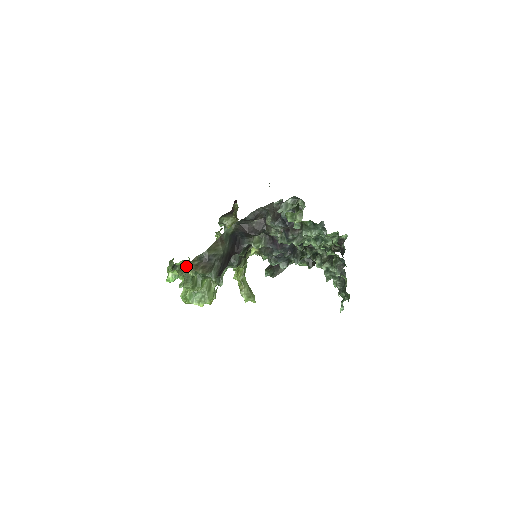
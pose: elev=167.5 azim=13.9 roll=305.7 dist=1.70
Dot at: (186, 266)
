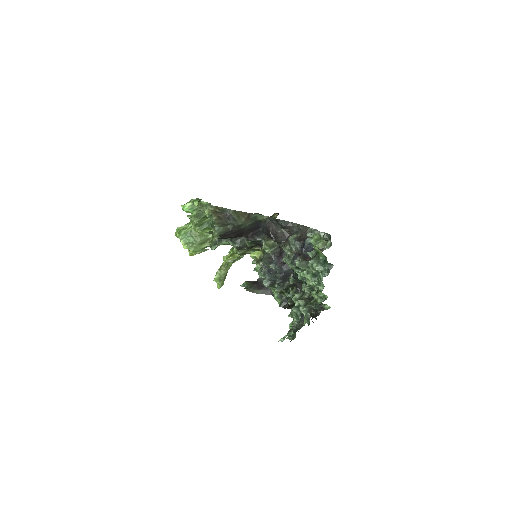
Dot at: (209, 205)
